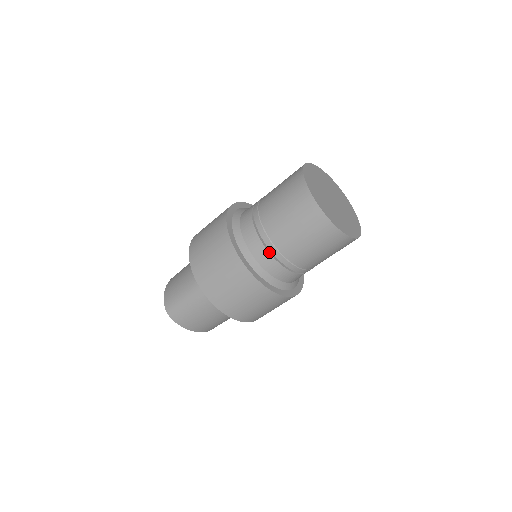
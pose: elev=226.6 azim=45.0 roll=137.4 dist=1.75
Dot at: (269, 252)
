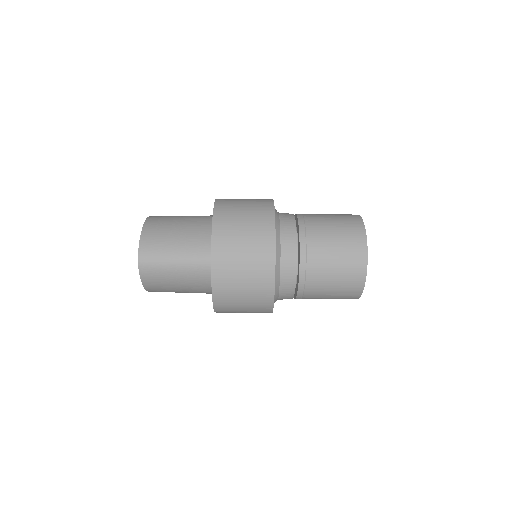
Dot at: (296, 274)
